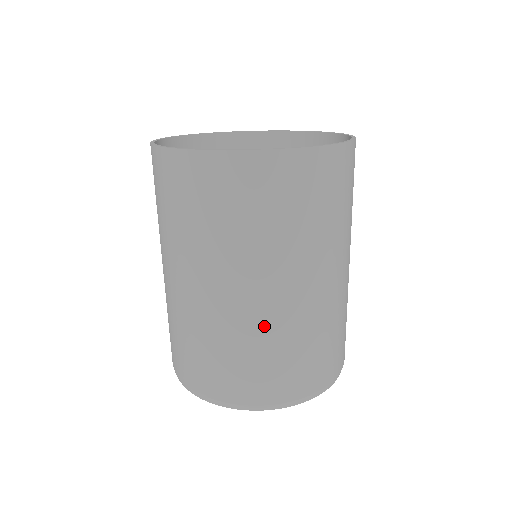
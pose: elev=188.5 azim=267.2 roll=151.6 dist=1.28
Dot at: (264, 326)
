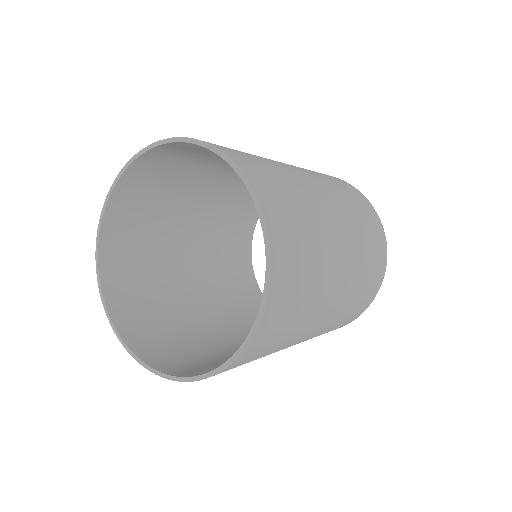
Dot at: occluded
